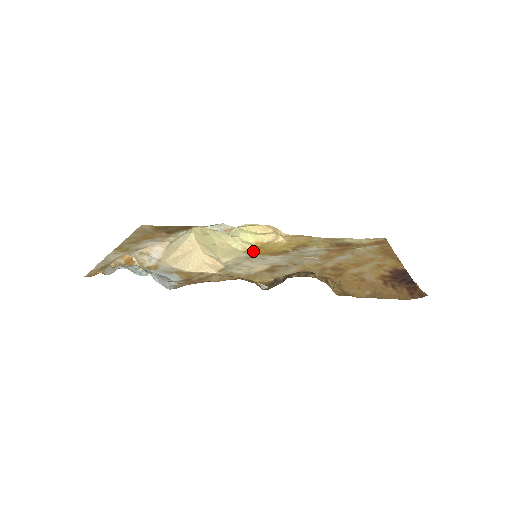
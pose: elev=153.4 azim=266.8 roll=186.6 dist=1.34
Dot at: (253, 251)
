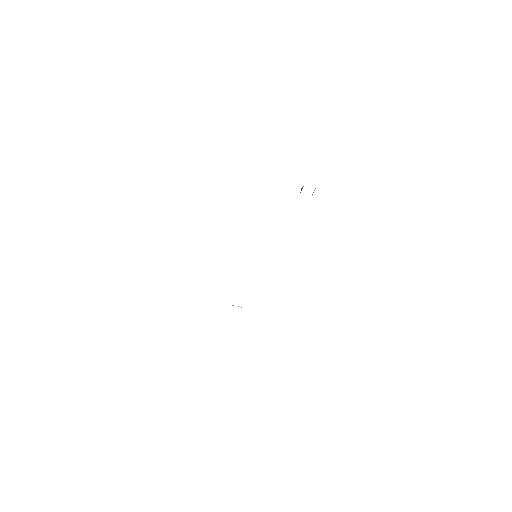
Dot at: occluded
